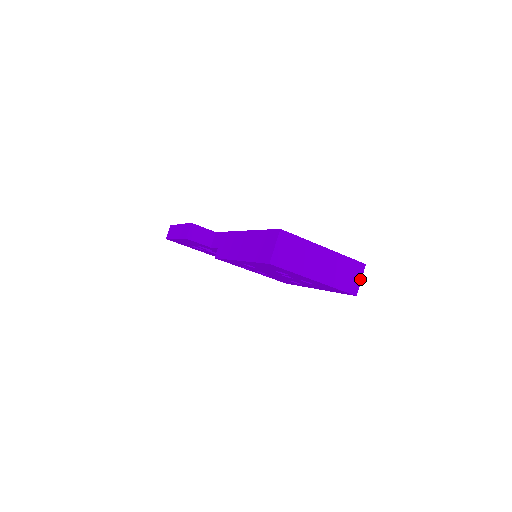
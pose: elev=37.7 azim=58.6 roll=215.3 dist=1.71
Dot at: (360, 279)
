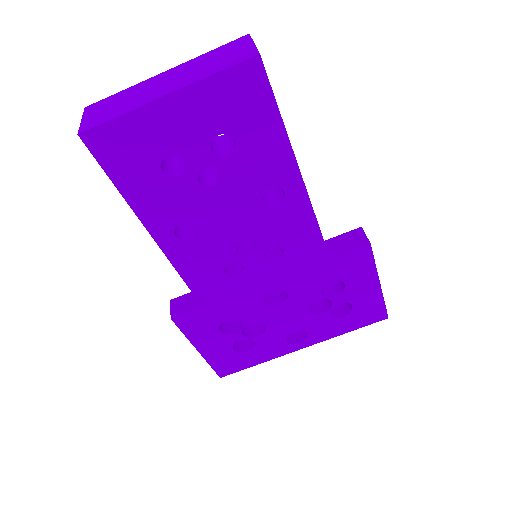
Dot at: (251, 44)
